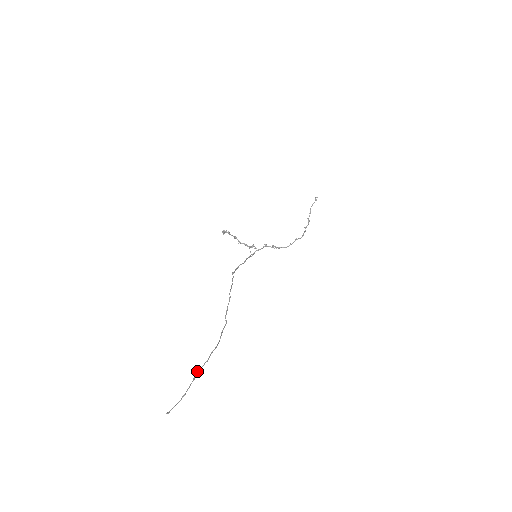
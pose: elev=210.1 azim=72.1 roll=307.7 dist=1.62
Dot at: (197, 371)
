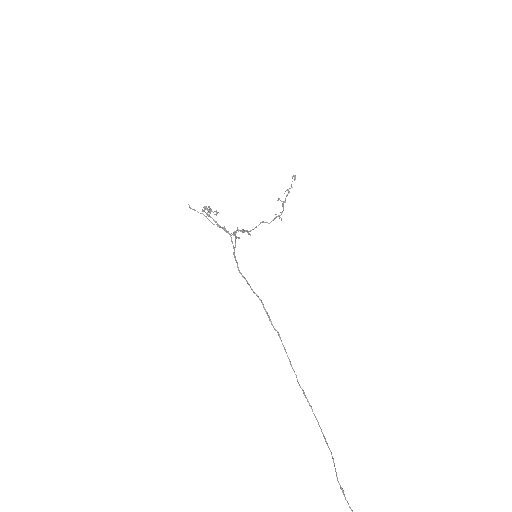
Dot at: occluded
